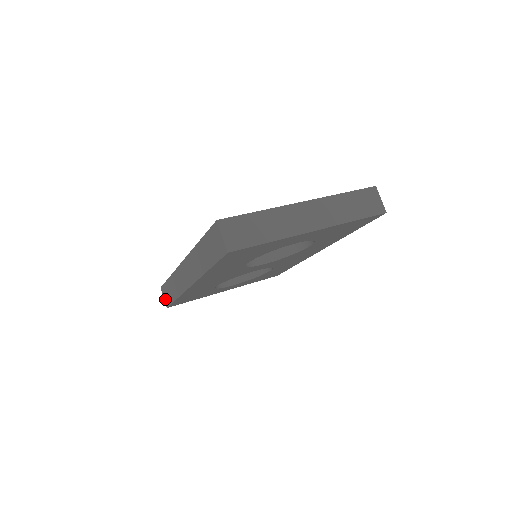
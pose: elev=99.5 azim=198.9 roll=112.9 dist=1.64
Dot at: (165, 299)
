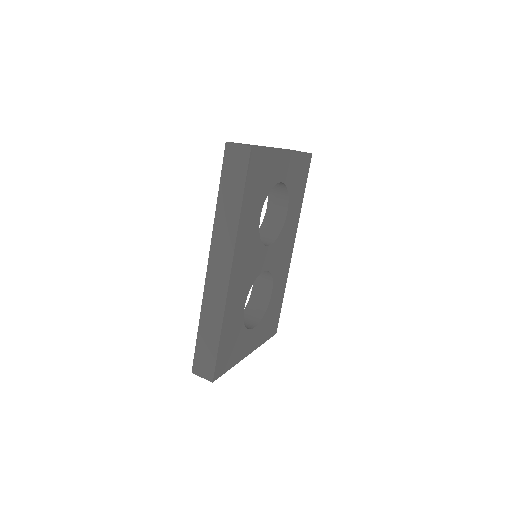
Dot at: (205, 373)
